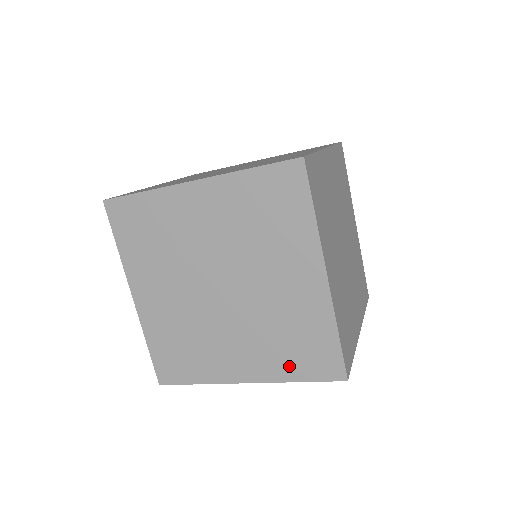
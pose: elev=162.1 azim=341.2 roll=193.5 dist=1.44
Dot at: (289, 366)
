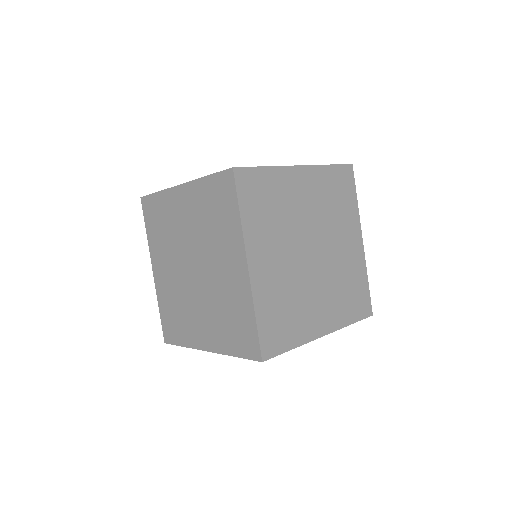
Dot at: (229, 341)
